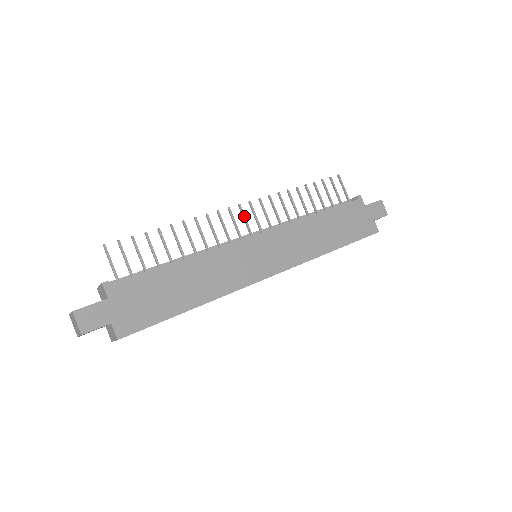
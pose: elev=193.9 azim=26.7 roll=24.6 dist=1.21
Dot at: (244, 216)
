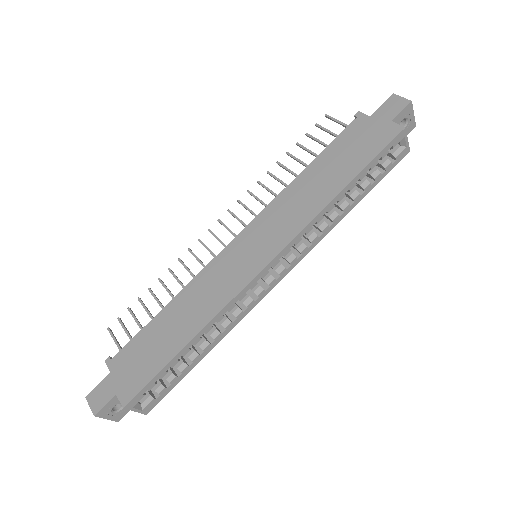
Dot at: (225, 227)
